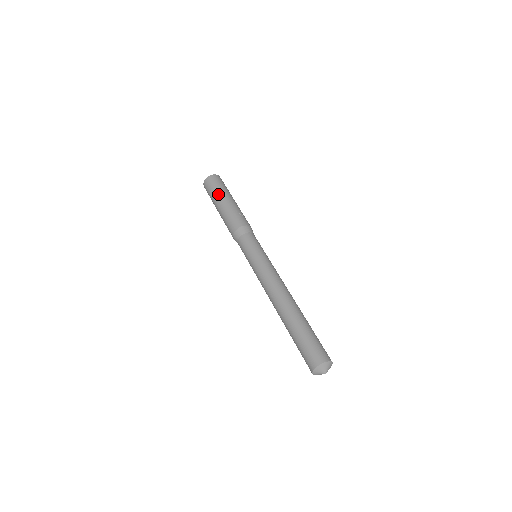
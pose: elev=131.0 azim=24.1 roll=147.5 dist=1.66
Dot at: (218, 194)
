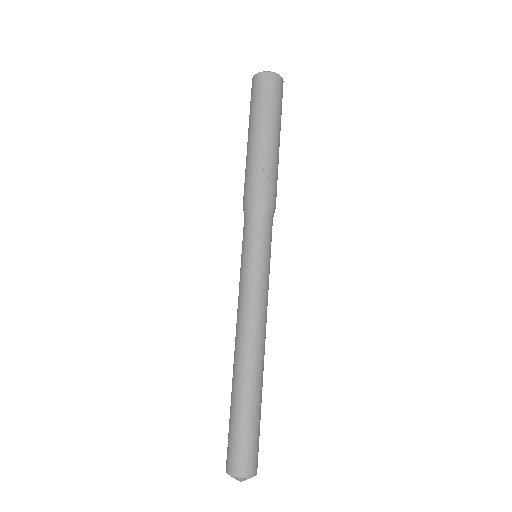
Dot at: (255, 119)
